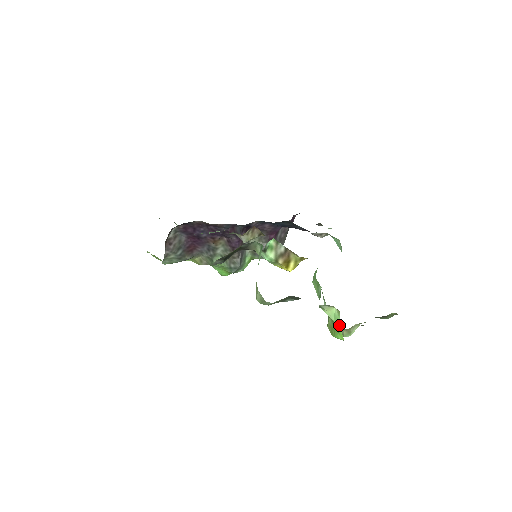
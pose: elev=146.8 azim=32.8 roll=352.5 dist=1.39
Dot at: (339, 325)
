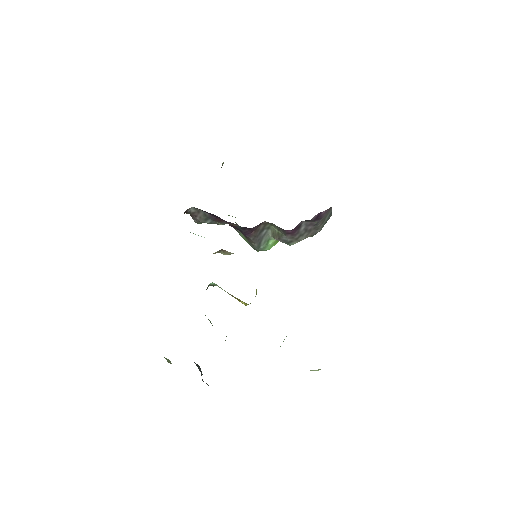
Dot at: occluded
